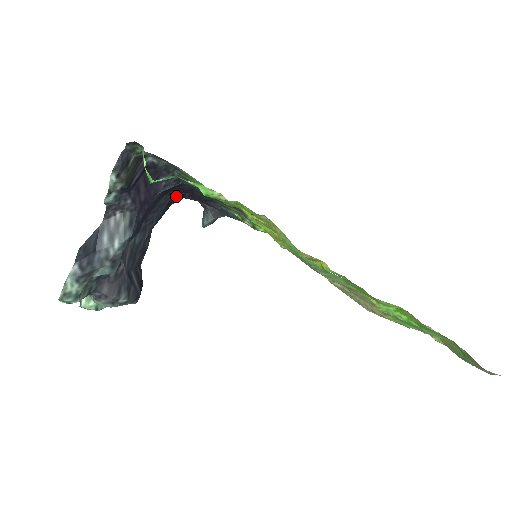
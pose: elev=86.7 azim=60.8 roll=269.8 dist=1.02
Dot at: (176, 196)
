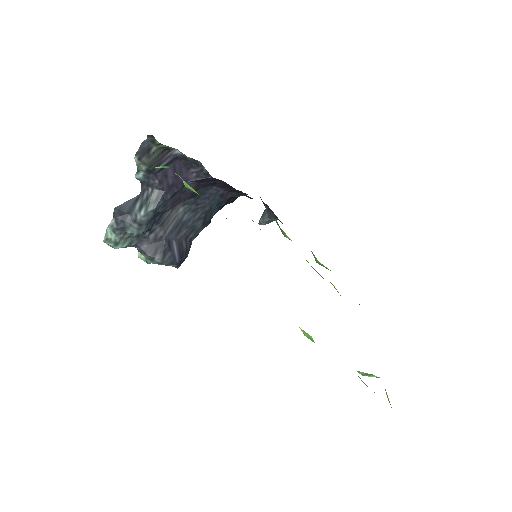
Dot at: (229, 190)
